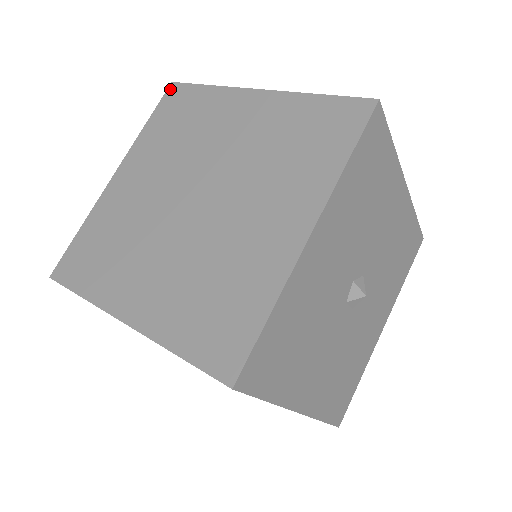
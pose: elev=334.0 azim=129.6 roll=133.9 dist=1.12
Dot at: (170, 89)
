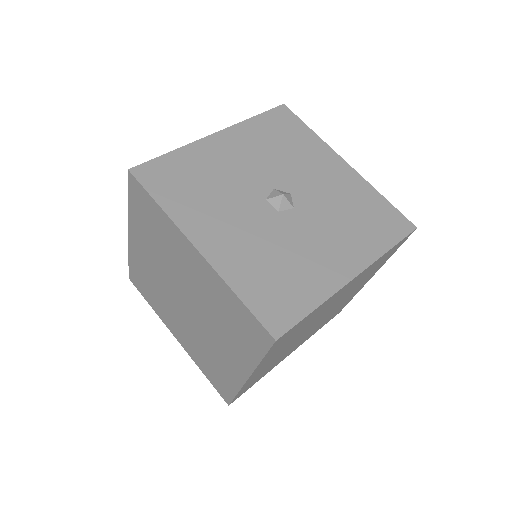
Dot at: occluded
